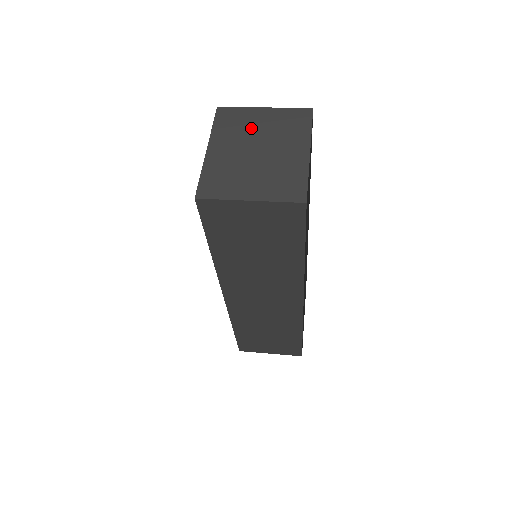
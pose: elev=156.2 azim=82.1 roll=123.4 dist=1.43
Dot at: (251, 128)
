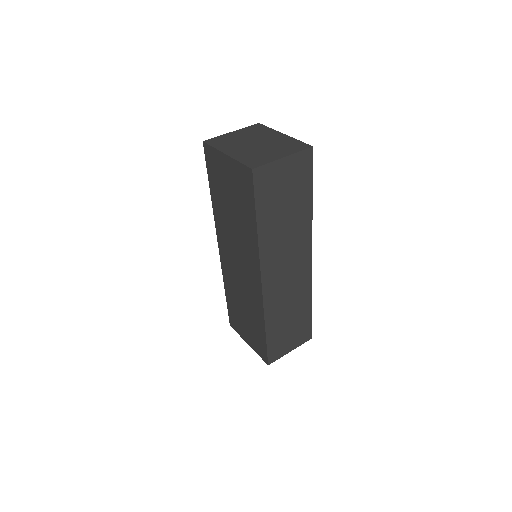
Dot at: (238, 139)
